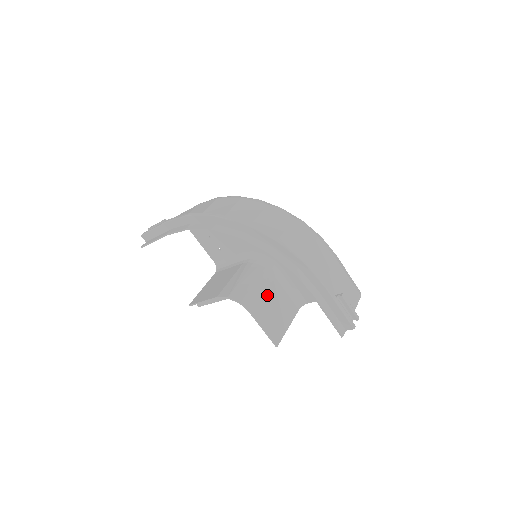
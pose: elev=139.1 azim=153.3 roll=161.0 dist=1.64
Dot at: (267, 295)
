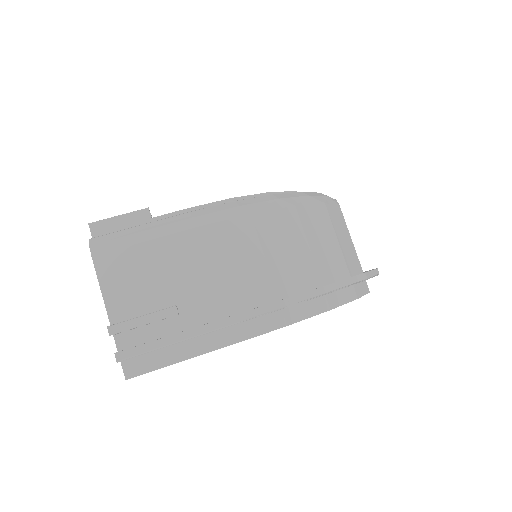
Dot at: occluded
